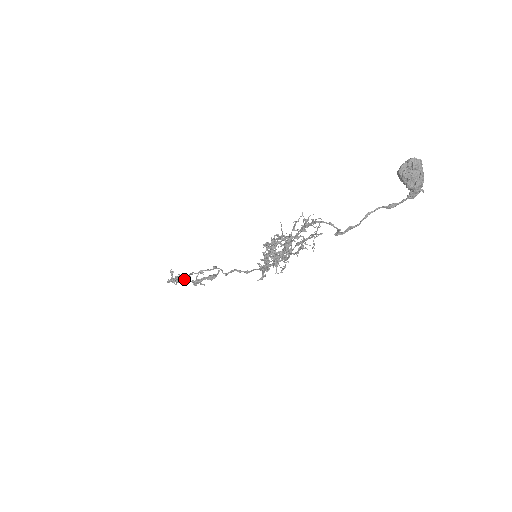
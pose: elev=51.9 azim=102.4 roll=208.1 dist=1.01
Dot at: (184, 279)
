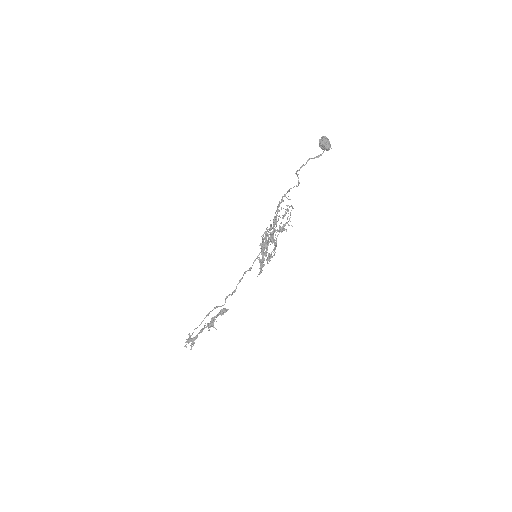
Dot at: (200, 332)
